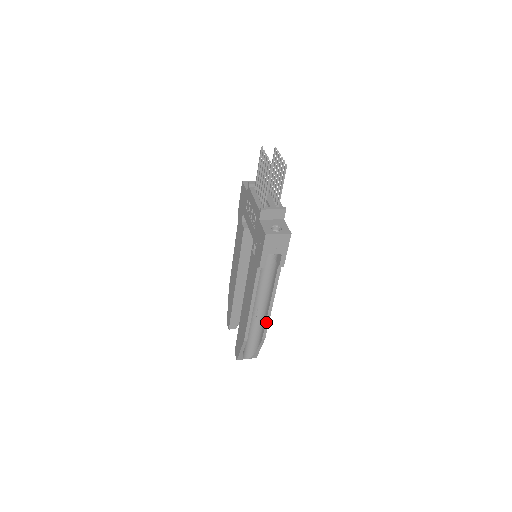
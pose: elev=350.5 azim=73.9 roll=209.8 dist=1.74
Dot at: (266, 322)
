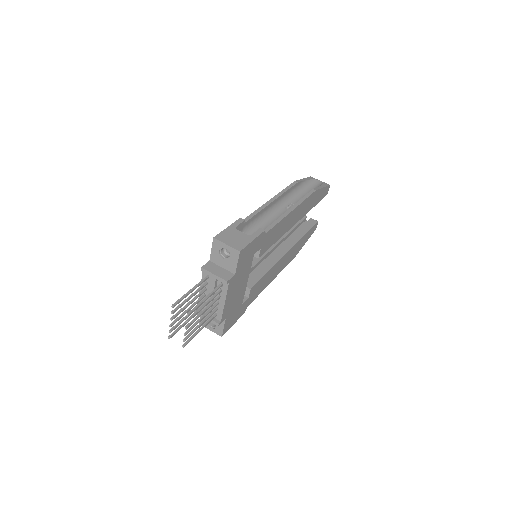
Dot at: occluded
